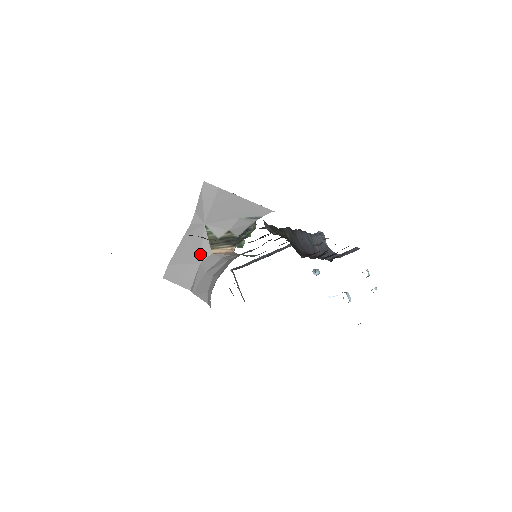
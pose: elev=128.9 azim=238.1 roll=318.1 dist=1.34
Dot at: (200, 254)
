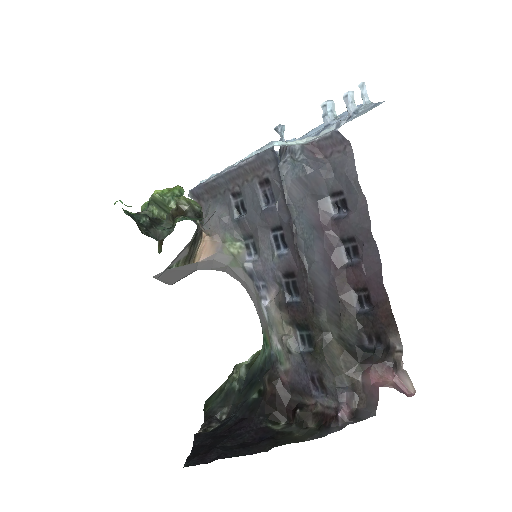
Dot at: (189, 270)
